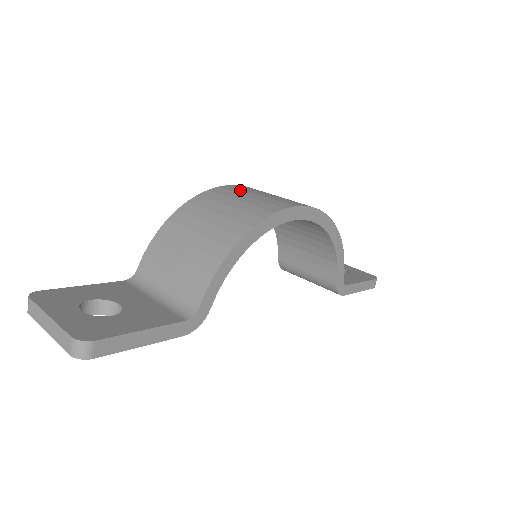
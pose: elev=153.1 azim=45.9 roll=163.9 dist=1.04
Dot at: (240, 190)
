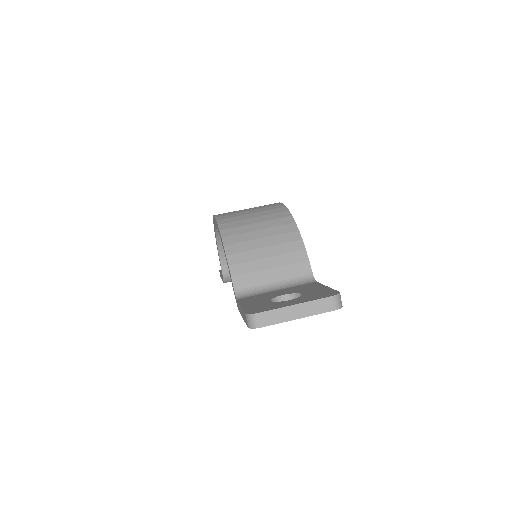
Dot at: (232, 213)
